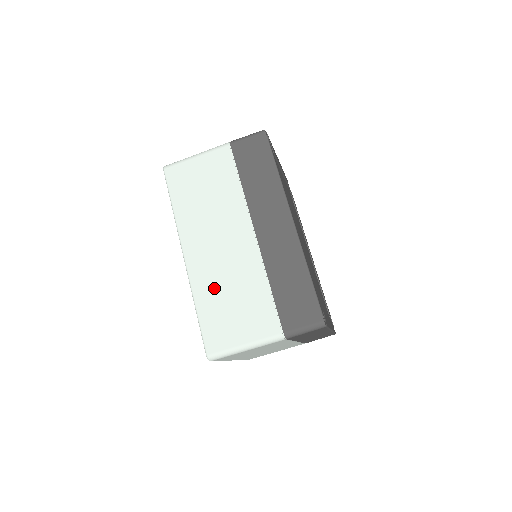
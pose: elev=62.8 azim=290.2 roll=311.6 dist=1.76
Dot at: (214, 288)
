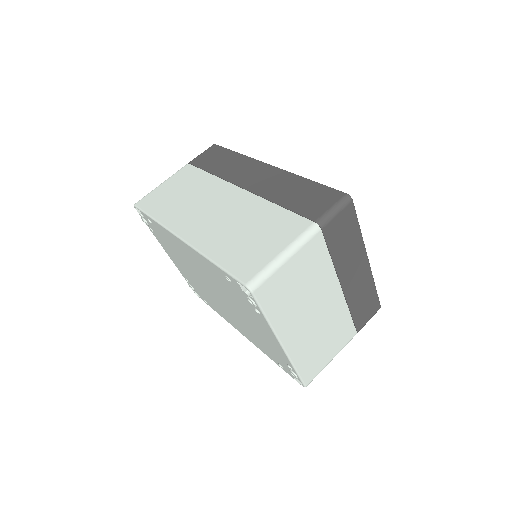
Dot at: (223, 237)
